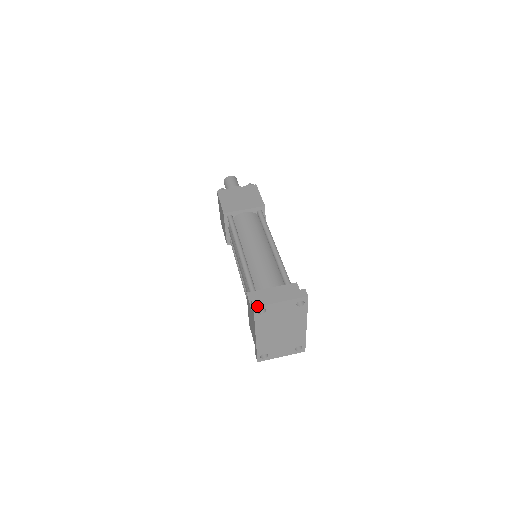
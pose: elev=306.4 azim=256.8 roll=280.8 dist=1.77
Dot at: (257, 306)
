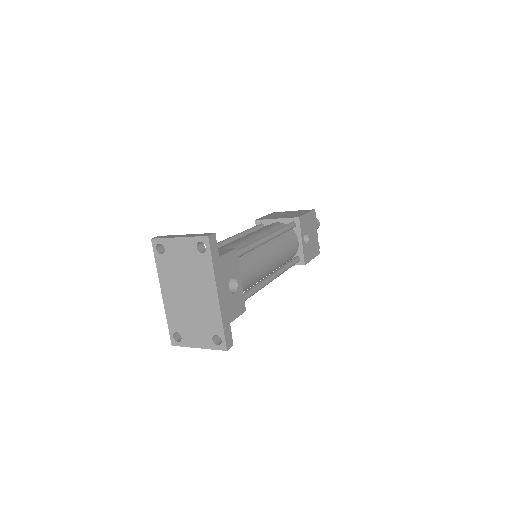
Dot at: (155, 238)
